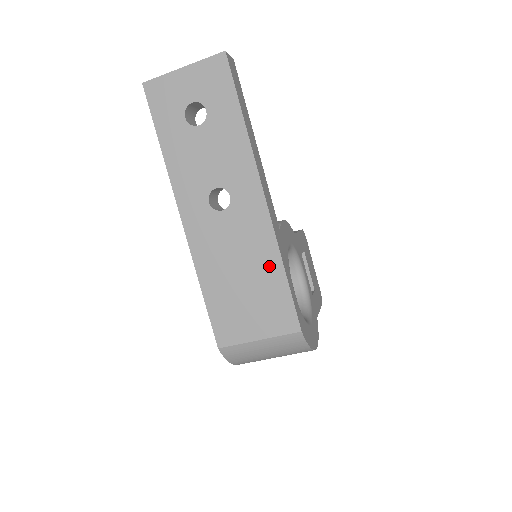
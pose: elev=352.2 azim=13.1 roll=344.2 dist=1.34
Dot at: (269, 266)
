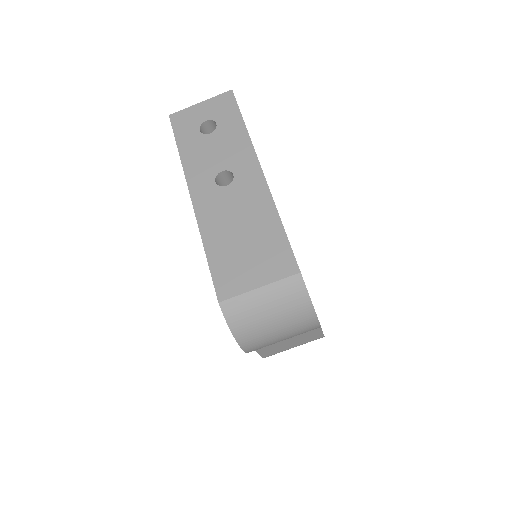
Dot at: (267, 221)
